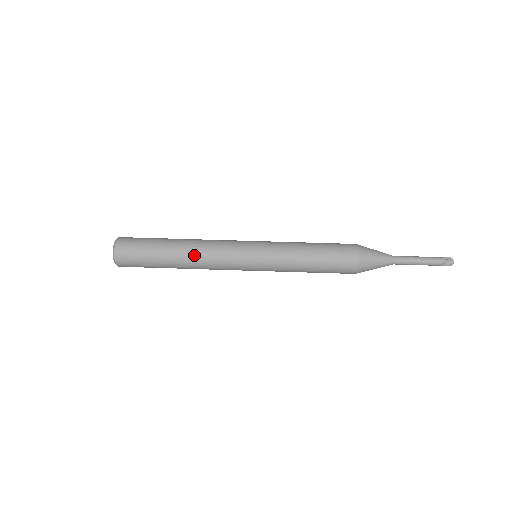
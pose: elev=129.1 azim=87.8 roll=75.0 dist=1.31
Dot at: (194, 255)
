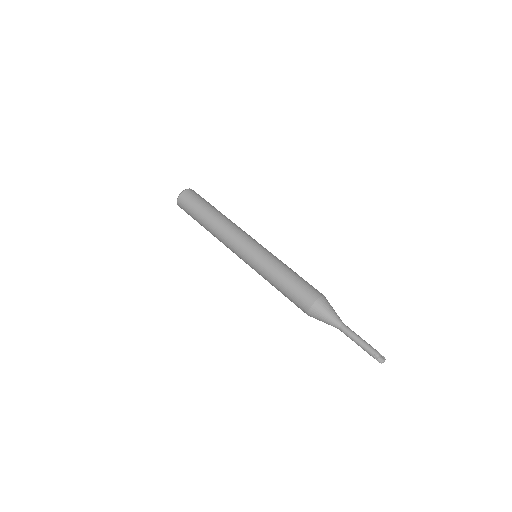
Dot at: (221, 224)
